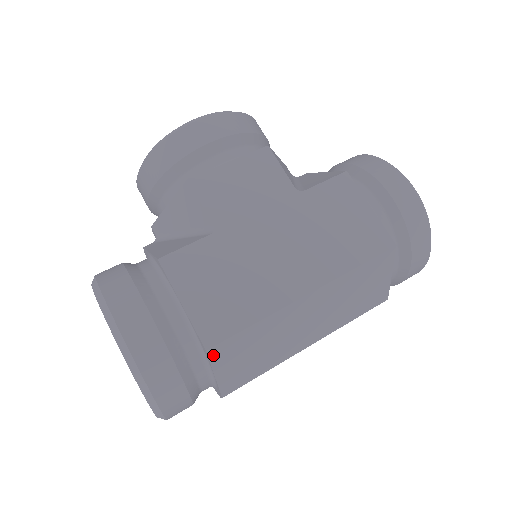
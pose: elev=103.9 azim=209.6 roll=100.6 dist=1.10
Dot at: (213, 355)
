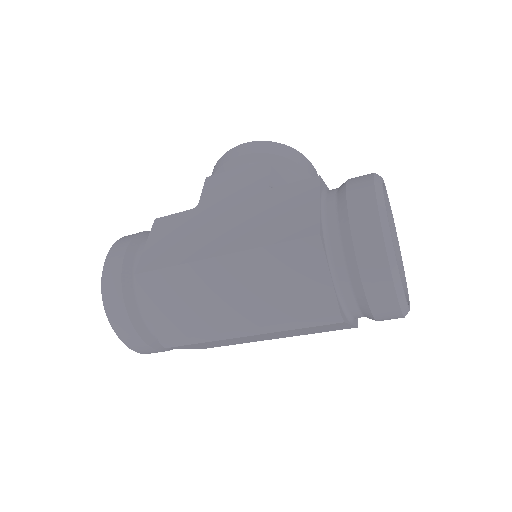
Dot at: (141, 283)
